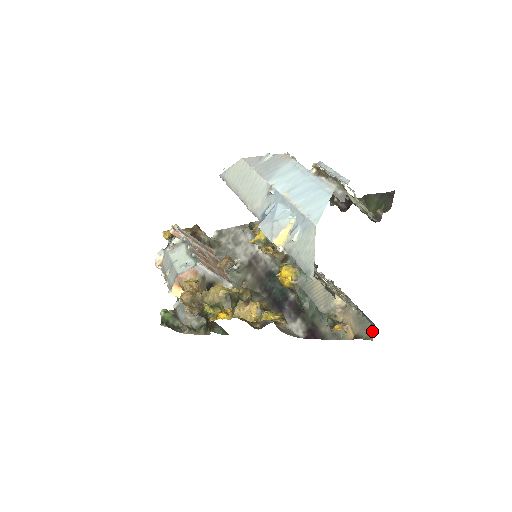
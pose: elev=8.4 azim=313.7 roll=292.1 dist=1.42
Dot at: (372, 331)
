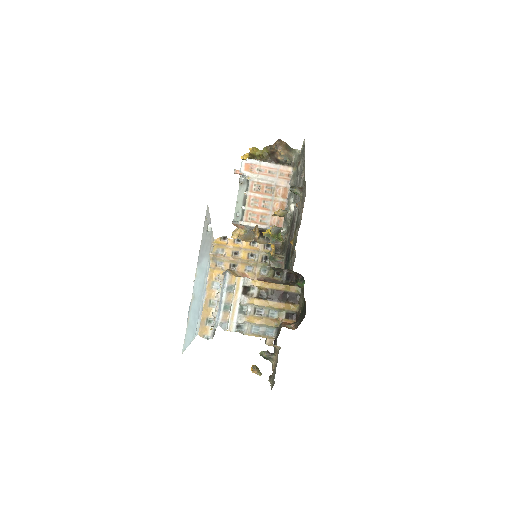
Dot at: (273, 385)
